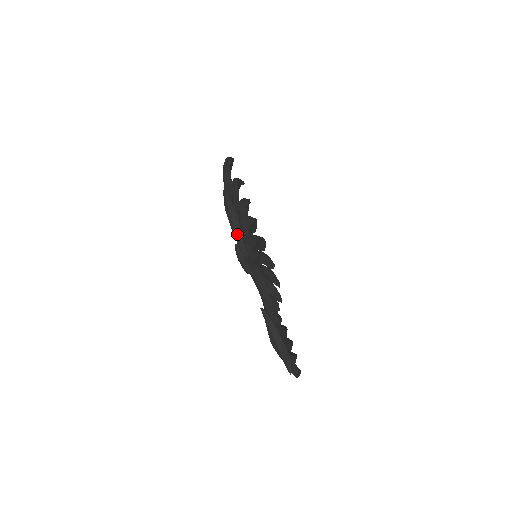
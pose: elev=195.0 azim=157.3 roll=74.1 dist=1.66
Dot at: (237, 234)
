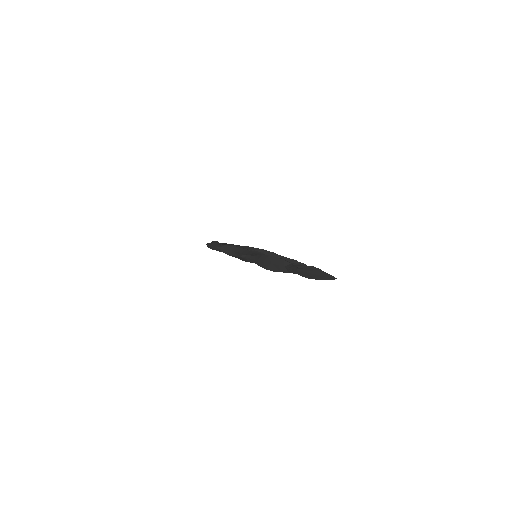
Dot at: occluded
